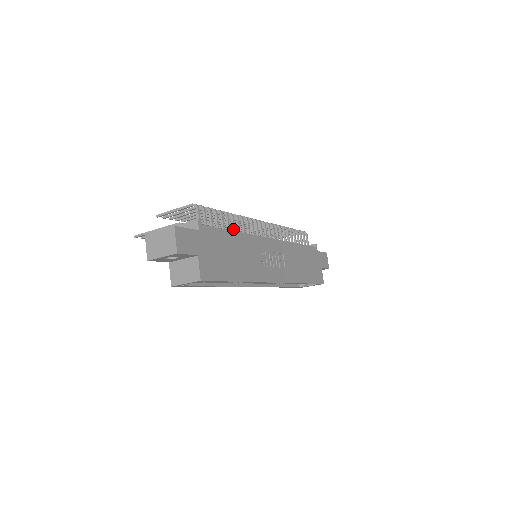
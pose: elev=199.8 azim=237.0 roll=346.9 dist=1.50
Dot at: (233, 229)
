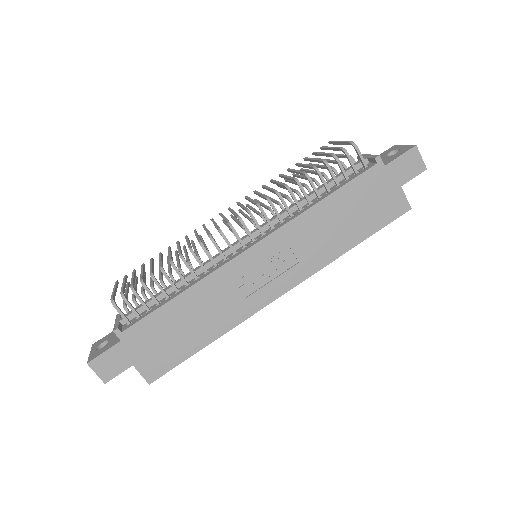
Dot at: (182, 281)
